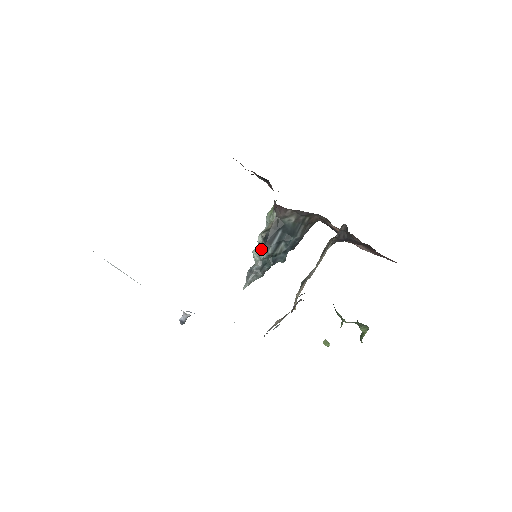
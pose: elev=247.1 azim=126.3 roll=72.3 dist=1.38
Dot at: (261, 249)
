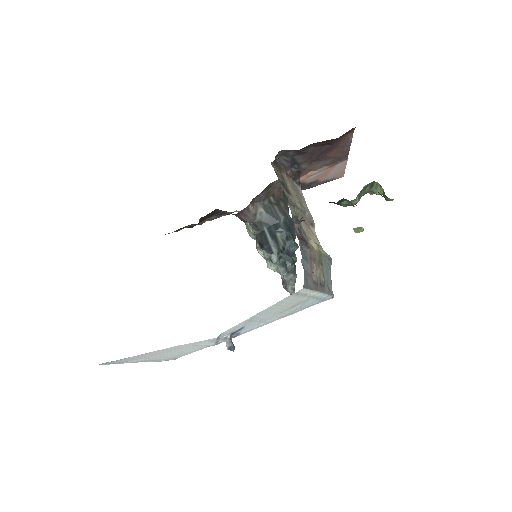
Dot at: (267, 256)
